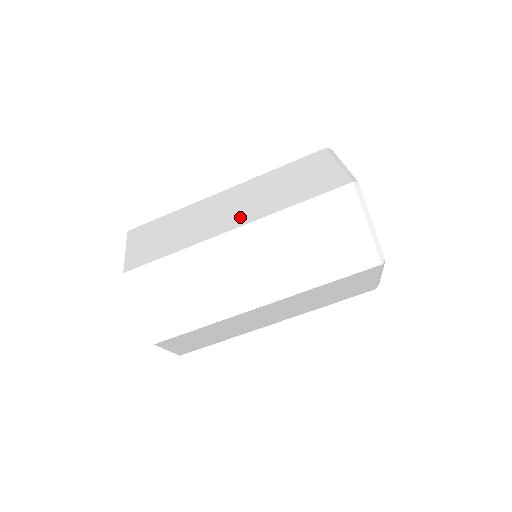
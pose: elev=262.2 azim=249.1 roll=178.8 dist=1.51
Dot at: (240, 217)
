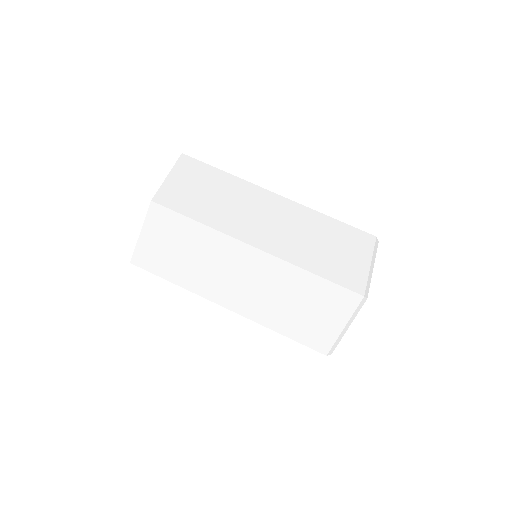
Dot at: occluded
